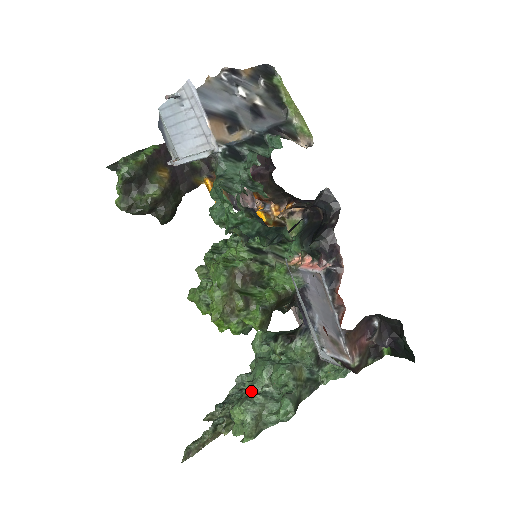
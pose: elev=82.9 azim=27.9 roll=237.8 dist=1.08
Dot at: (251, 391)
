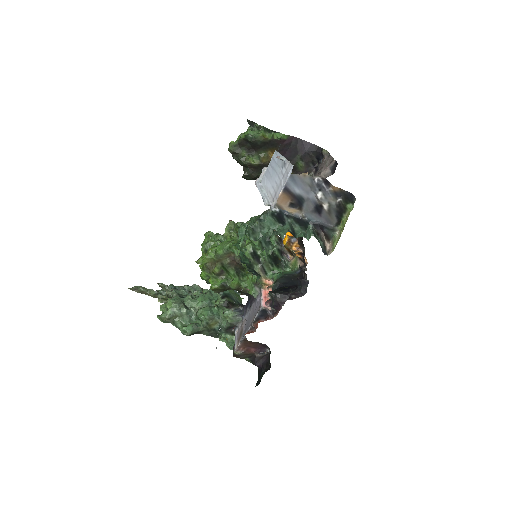
Dot at: (187, 302)
